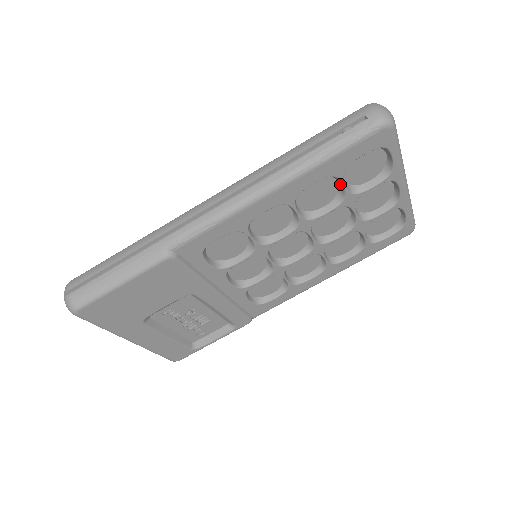
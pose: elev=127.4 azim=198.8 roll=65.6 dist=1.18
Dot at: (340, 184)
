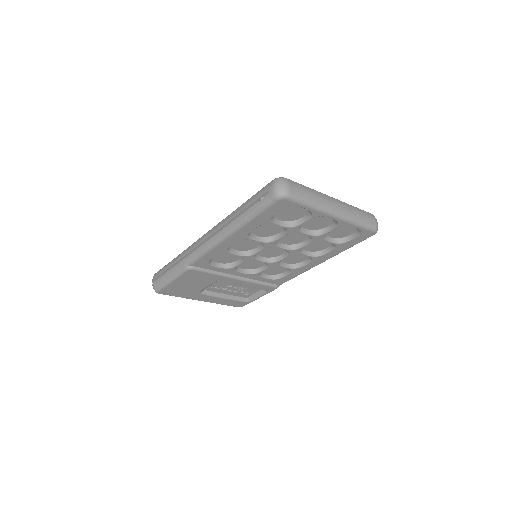
Dot at: (278, 224)
